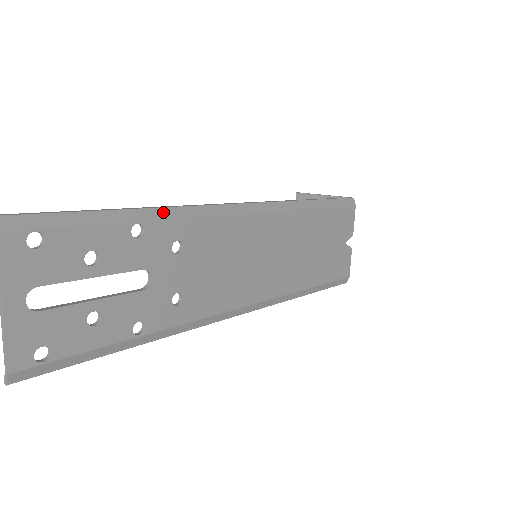
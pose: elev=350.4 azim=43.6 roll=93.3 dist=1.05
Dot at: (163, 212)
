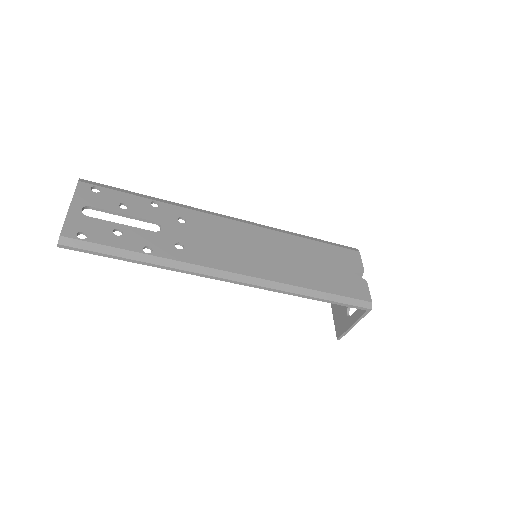
Dot at: (174, 203)
